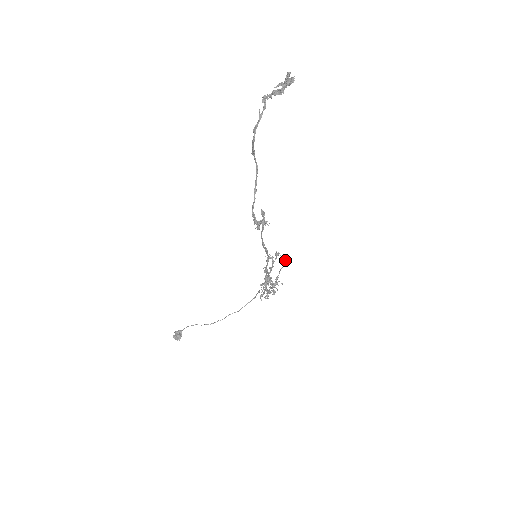
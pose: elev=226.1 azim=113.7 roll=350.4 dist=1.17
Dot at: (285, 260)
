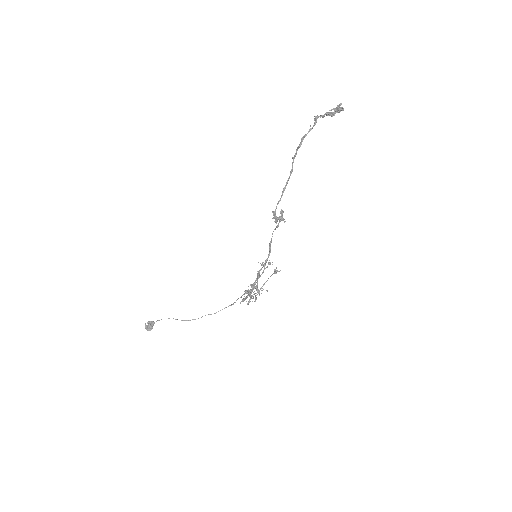
Dot at: occluded
